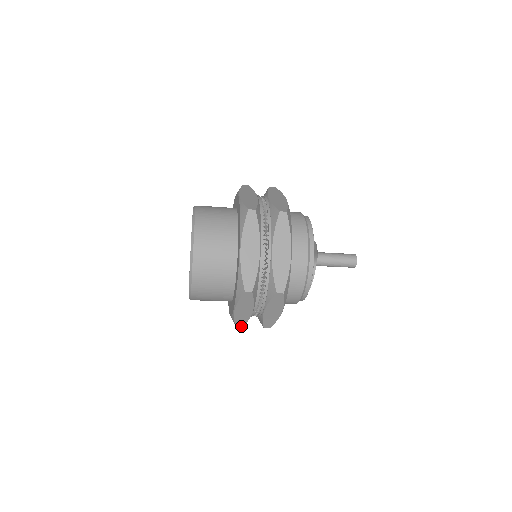
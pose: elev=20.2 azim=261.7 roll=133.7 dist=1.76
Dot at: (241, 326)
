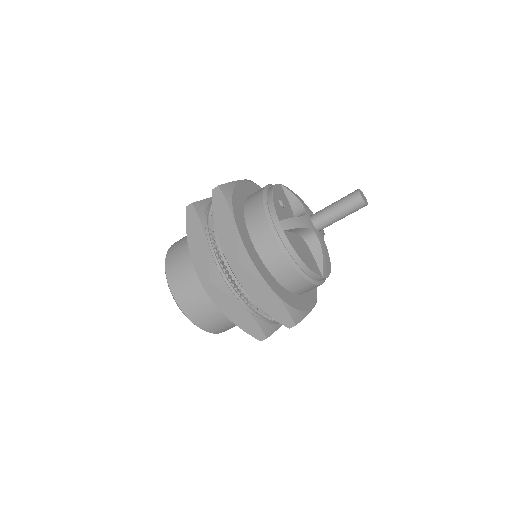
Dot at: (207, 281)
